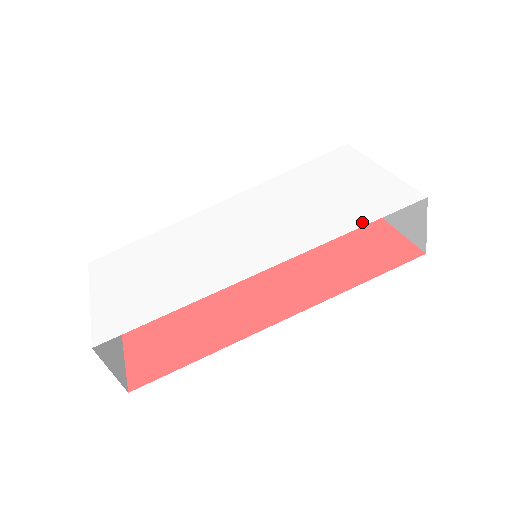
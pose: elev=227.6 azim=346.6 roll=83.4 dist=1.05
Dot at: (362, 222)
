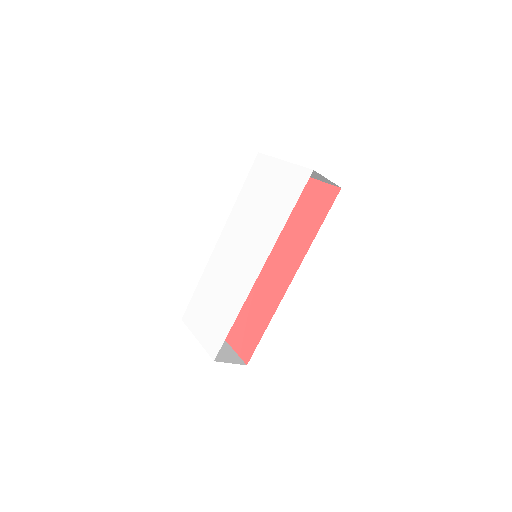
Dot at: (290, 209)
